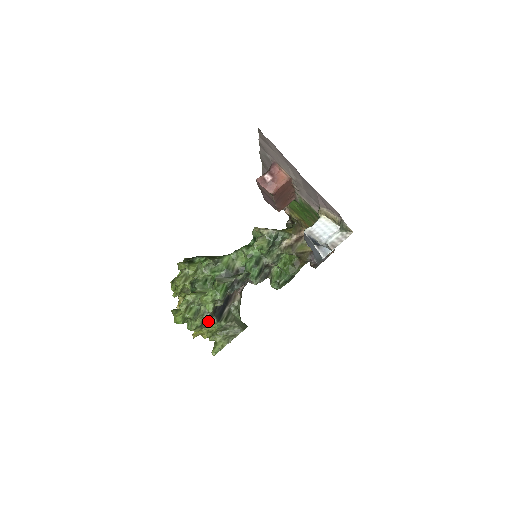
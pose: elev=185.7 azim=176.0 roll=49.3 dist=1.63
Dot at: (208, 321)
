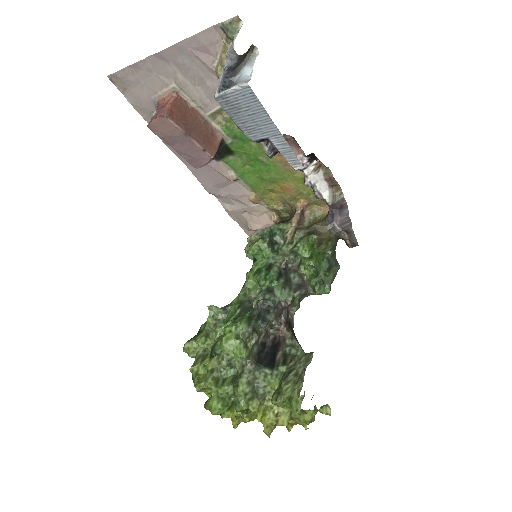
Dot at: (259, 380)
